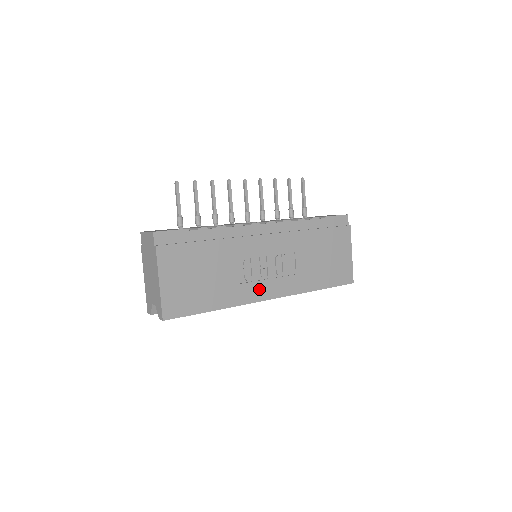
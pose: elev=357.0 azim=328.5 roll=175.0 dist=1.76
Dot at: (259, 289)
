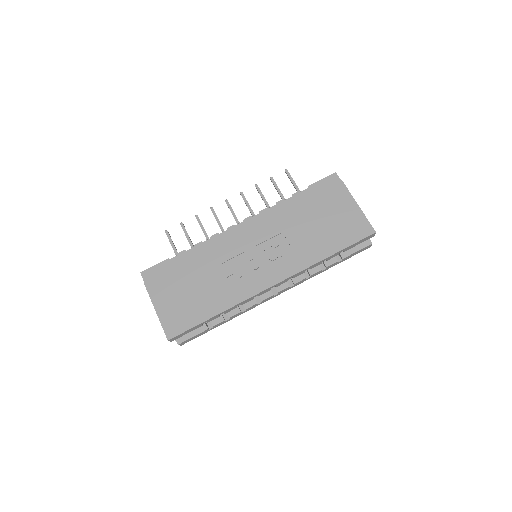
Dot at: (255, 281)
